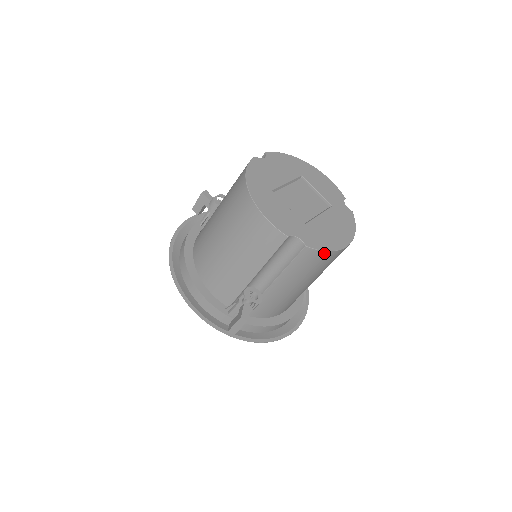
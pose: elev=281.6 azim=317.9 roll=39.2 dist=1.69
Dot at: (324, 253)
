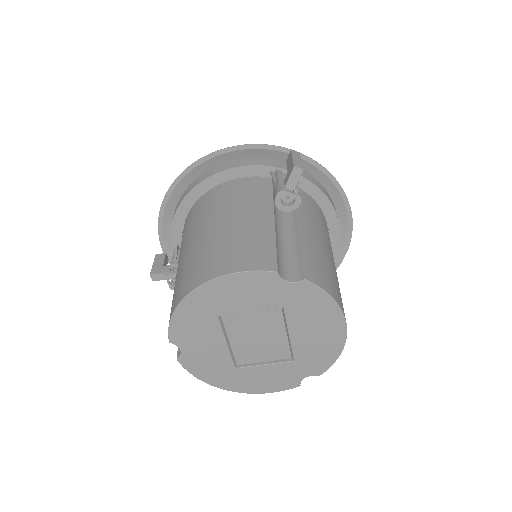
Dot at: (336, 356)
